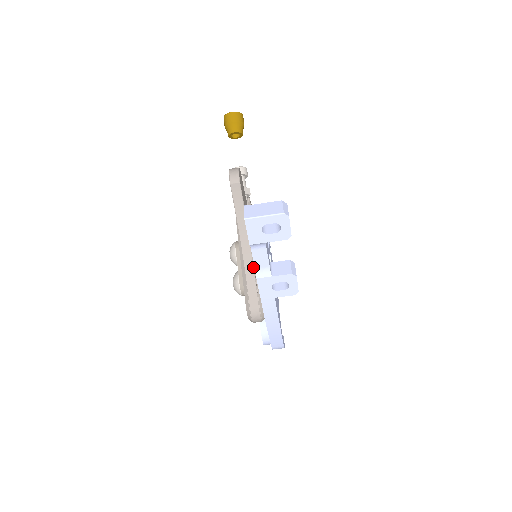
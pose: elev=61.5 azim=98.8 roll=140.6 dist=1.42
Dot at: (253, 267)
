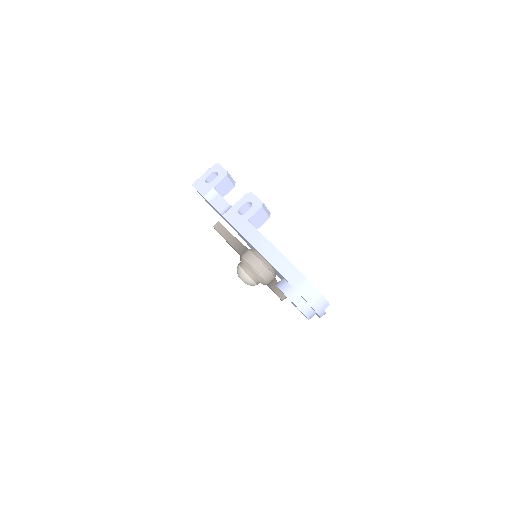
Dot at: (242, 245)
